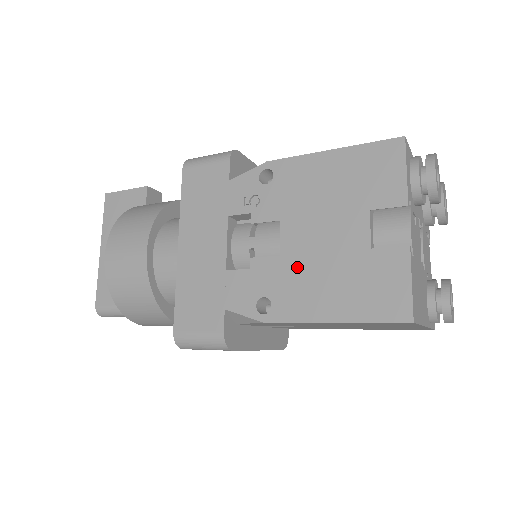
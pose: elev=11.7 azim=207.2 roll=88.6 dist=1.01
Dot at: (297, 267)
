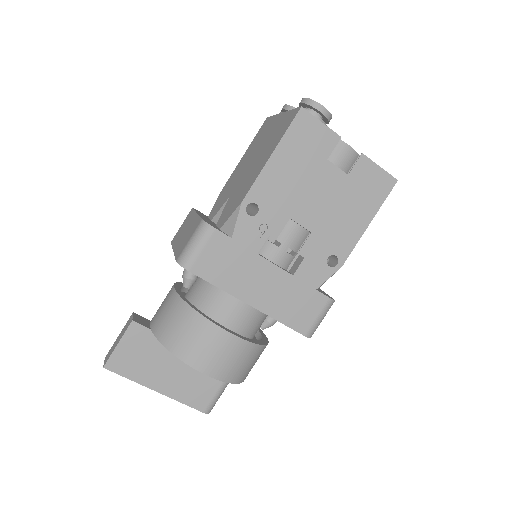
Dot at: (326, 226)
